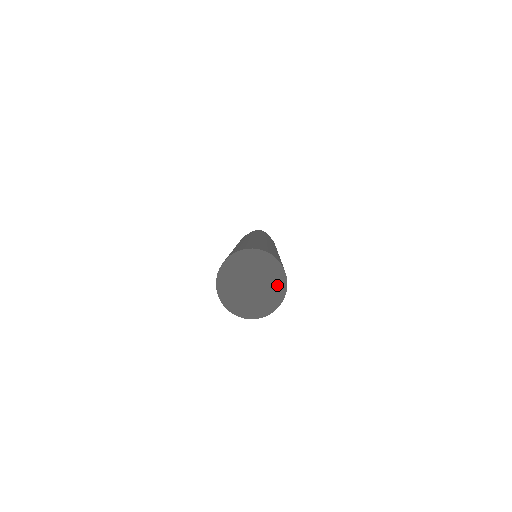
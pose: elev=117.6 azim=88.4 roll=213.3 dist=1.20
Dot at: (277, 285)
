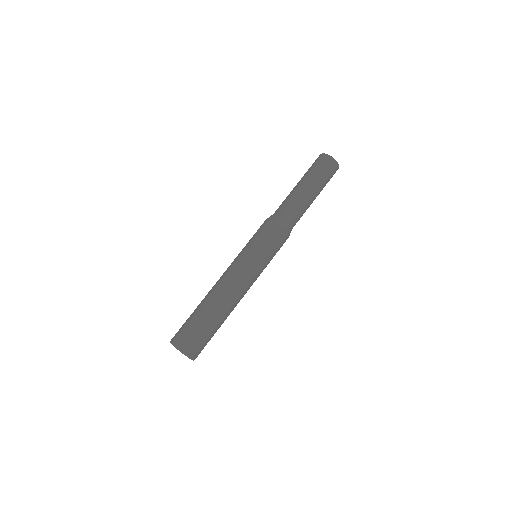
Dot at: occluded
